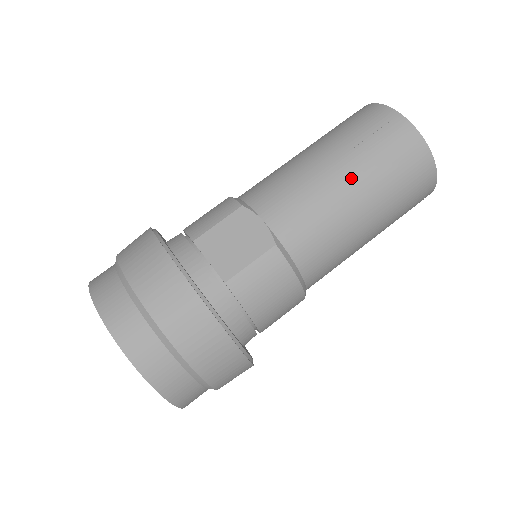
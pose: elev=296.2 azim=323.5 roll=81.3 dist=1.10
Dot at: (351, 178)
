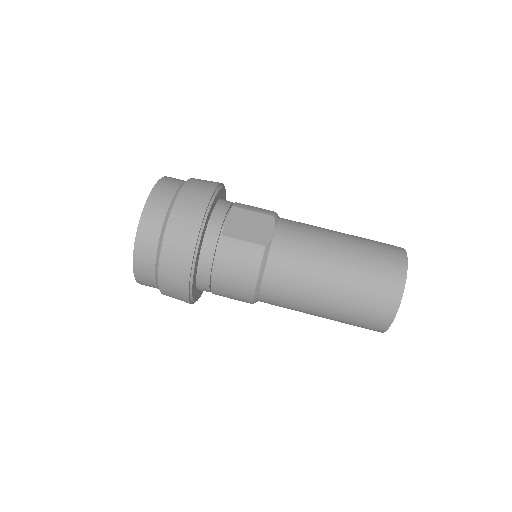
Dot at: (342, 261)
